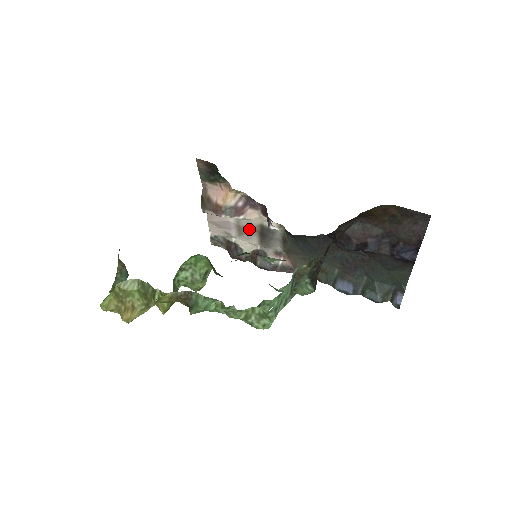
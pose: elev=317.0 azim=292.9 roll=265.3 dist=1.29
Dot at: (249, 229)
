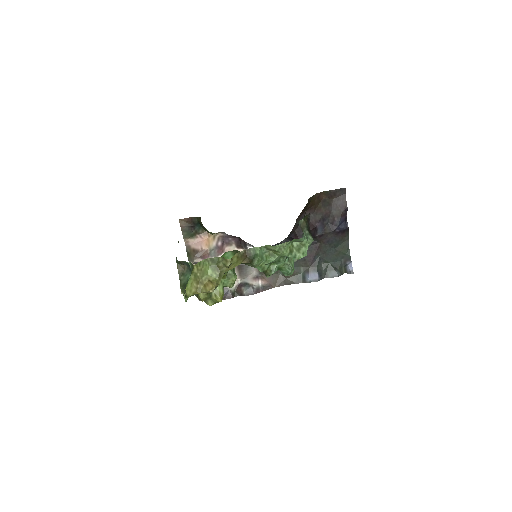
Dot at: occluded
